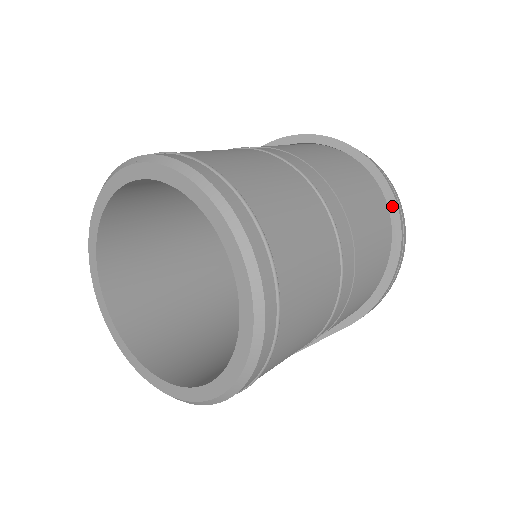
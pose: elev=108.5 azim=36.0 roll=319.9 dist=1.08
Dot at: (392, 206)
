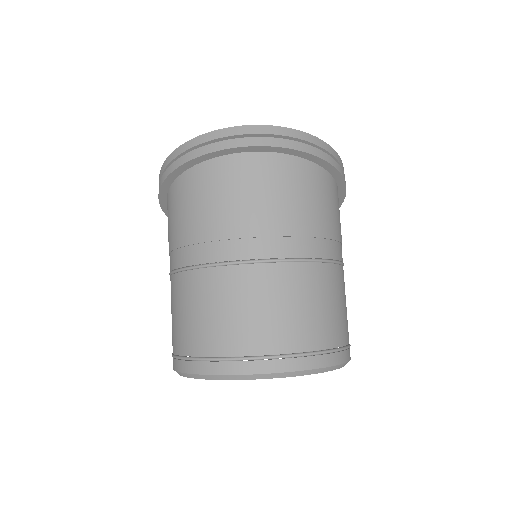
Dot at: (293, 153)
